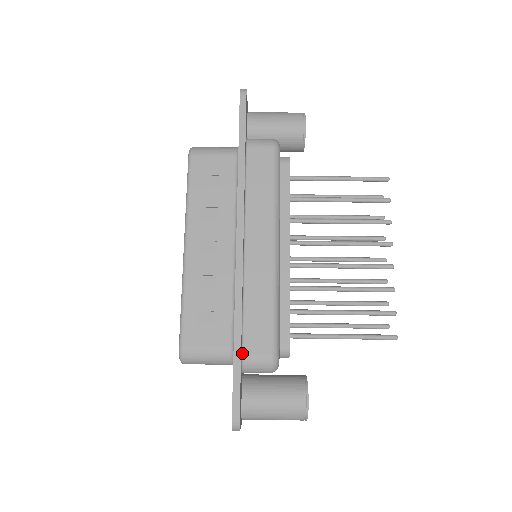
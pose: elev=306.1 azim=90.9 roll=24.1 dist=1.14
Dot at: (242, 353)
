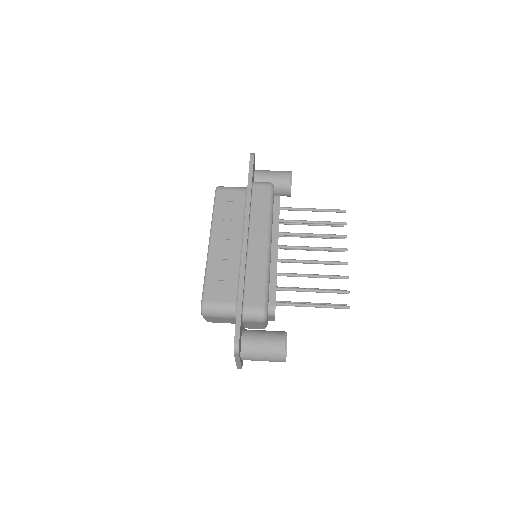
Dot at: (243, 305)
